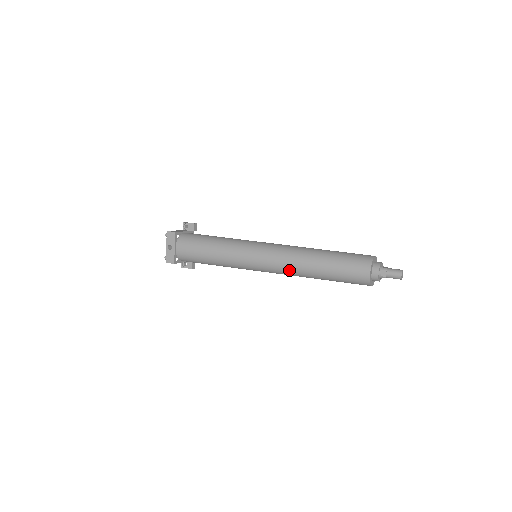
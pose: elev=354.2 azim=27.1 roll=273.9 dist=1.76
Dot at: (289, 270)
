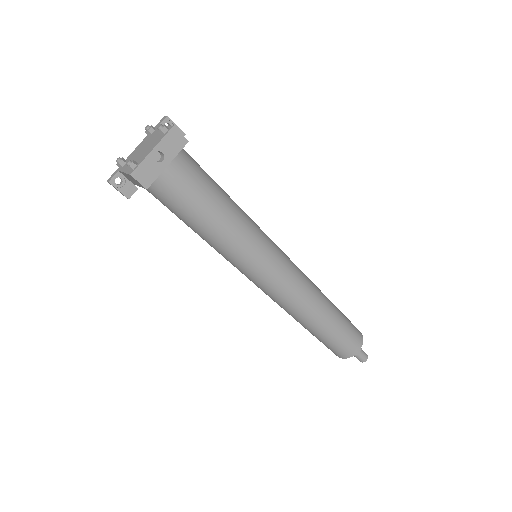
Dot at: (296, 305)
